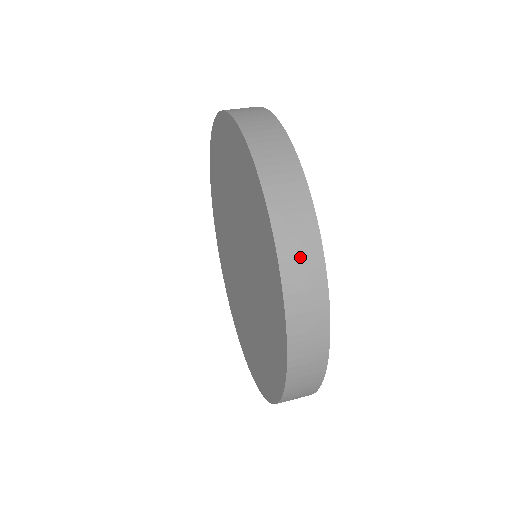
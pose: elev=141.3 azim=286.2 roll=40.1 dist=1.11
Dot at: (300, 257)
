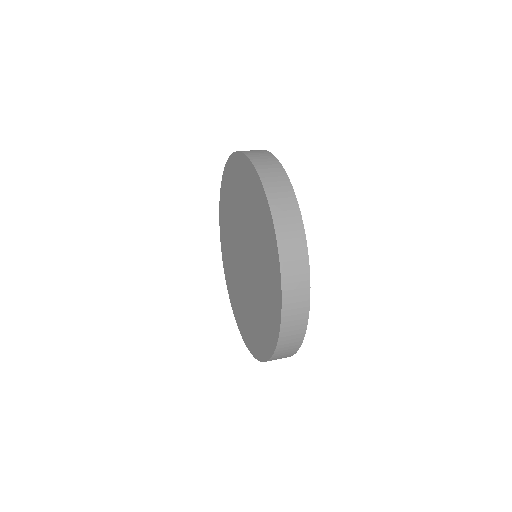
Dot at: (291, 339)
